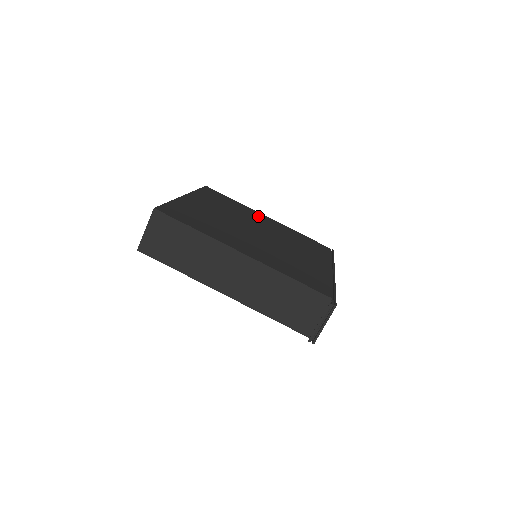
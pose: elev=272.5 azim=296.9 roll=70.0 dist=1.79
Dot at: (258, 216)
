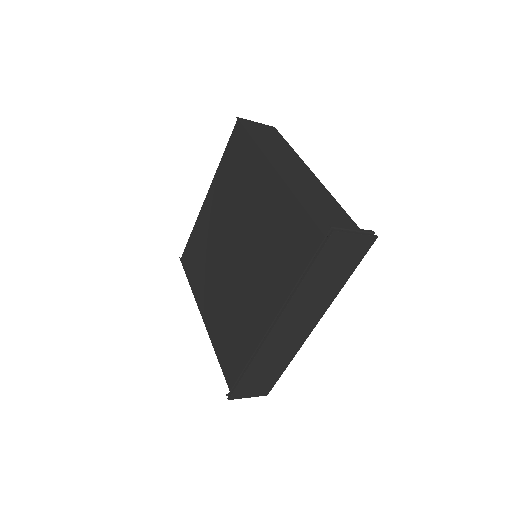
Dot at: occluded
